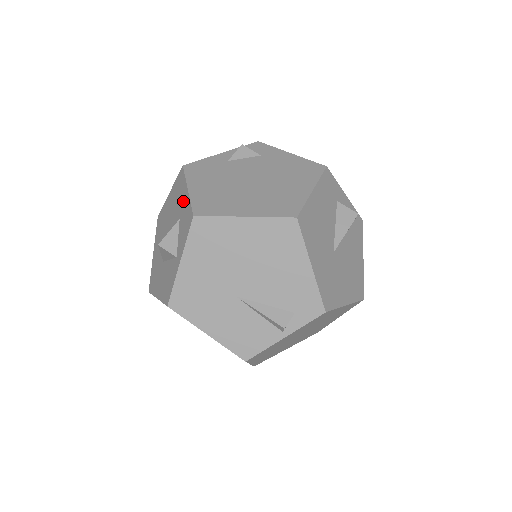
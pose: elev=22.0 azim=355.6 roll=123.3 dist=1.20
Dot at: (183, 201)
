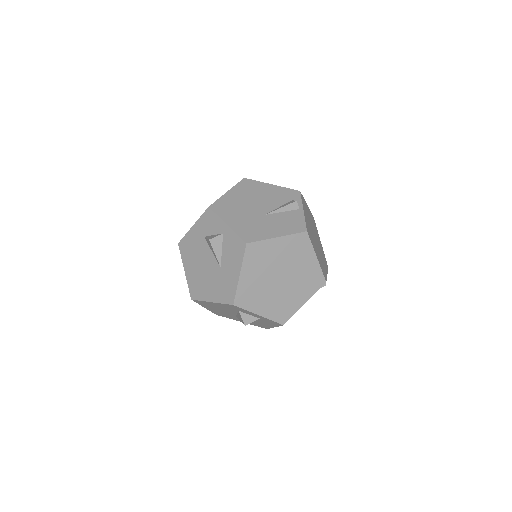
Dot at: (197, 232)
